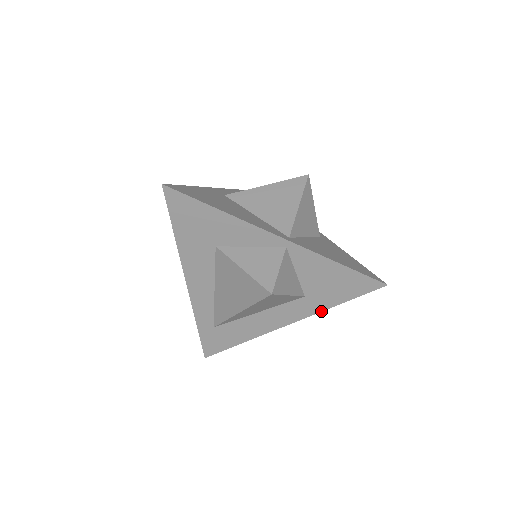
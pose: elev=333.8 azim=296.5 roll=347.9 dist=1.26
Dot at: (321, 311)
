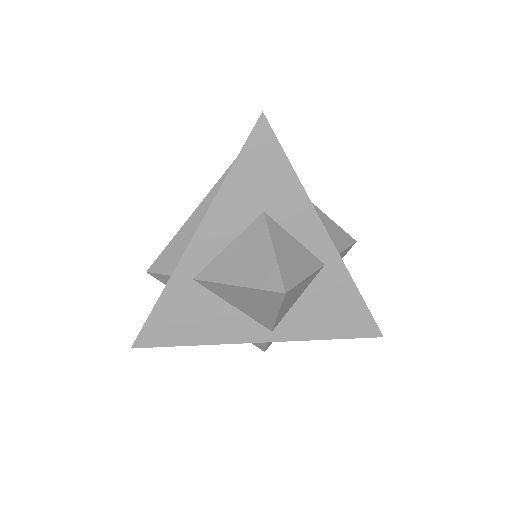
Dot at: occluded
